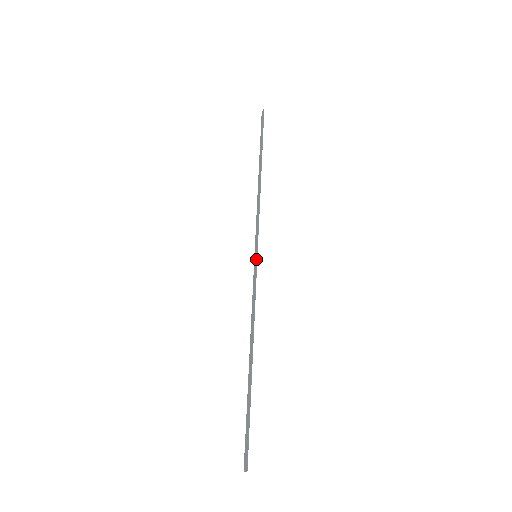
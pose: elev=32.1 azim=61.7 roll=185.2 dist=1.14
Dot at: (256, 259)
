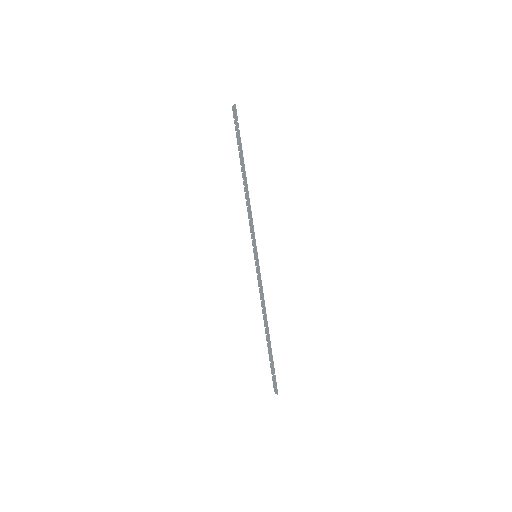
Dot at: (258, 261)
